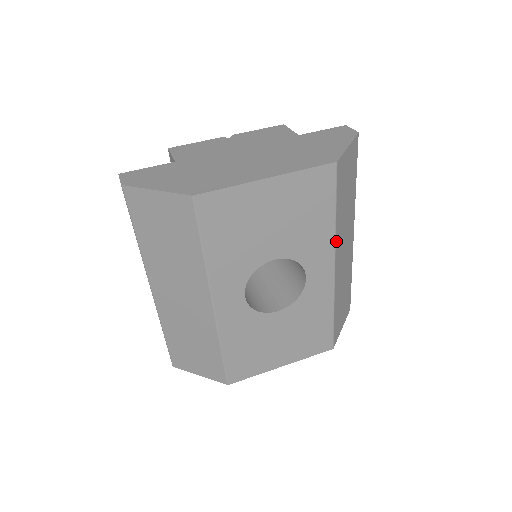
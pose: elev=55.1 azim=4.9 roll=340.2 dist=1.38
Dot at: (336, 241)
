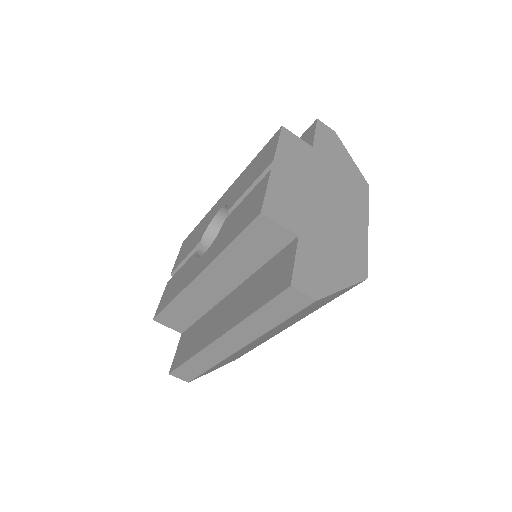
Dot at: occluded
